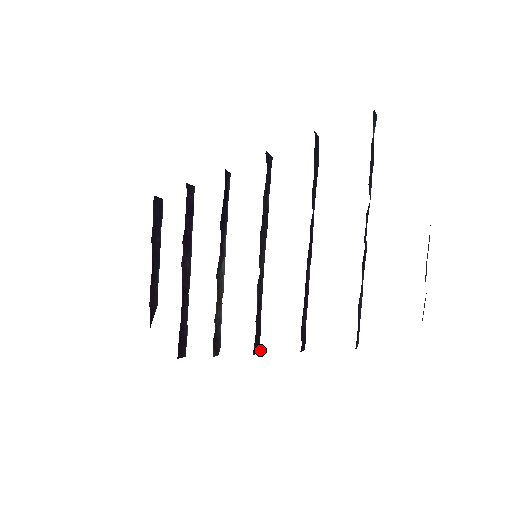
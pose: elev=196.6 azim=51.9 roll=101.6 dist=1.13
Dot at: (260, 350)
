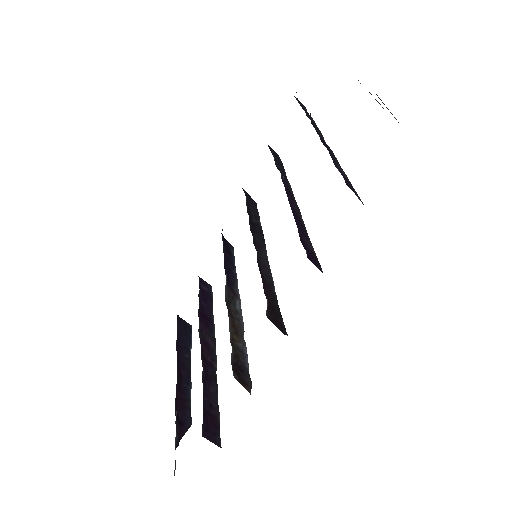
Dot at: (287, 335)
